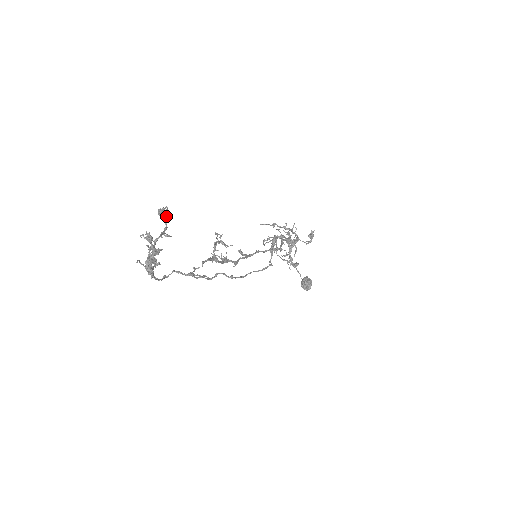
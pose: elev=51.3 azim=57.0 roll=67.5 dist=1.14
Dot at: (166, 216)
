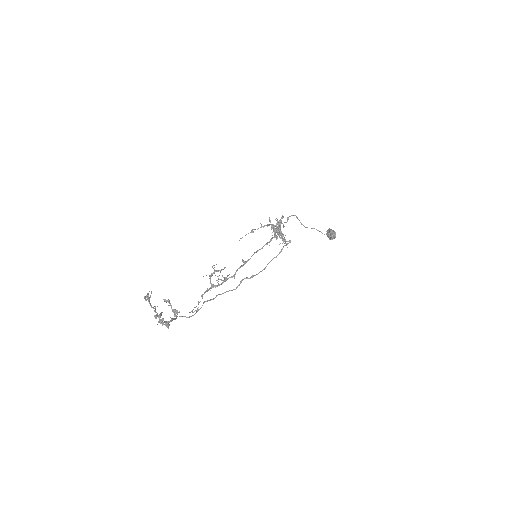
Dot at: (149, 298)
